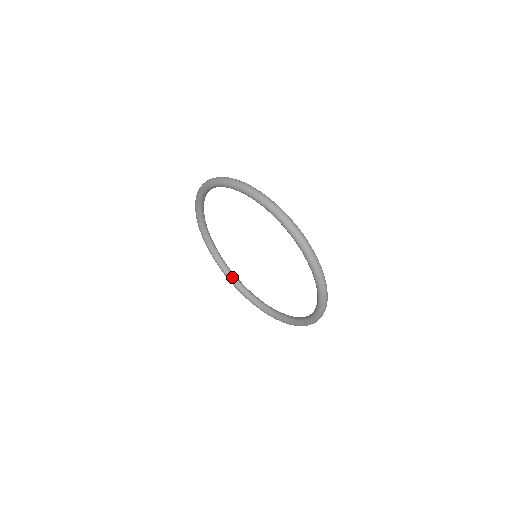
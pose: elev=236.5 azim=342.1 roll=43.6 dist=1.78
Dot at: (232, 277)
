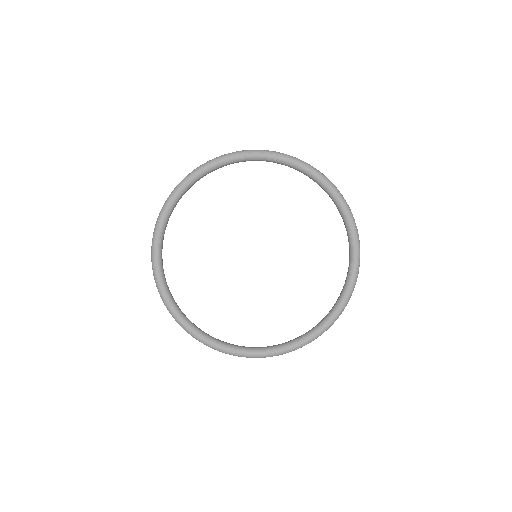
Dot at: (218, 340)
